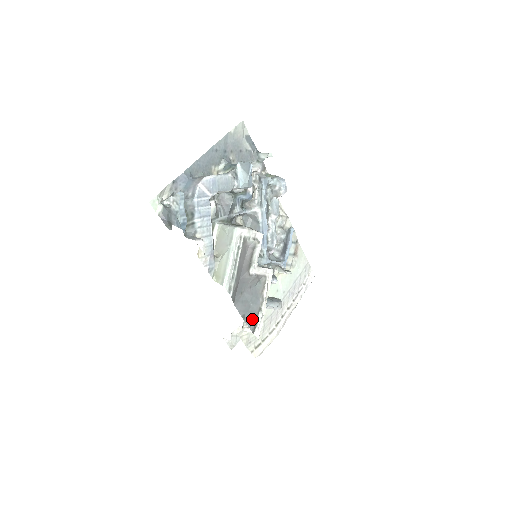
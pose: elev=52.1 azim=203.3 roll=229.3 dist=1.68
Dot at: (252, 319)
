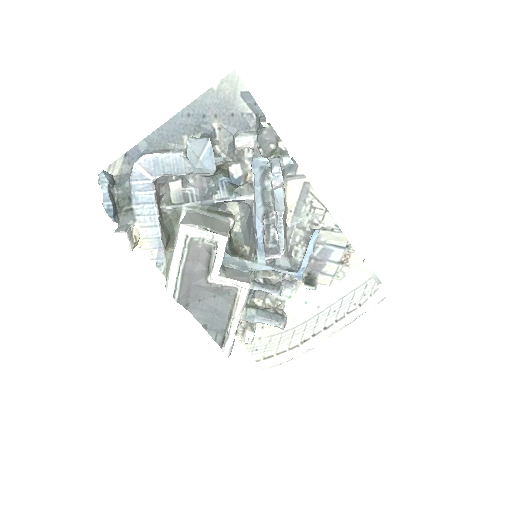
Dot at: (219, 332)
